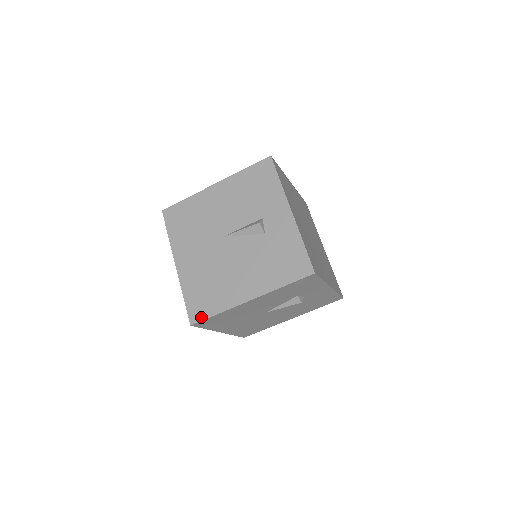
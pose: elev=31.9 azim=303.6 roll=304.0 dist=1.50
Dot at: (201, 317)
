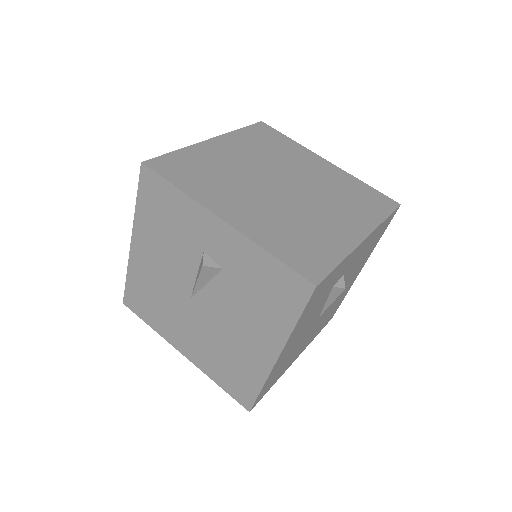
Dot at: (250, 399)
